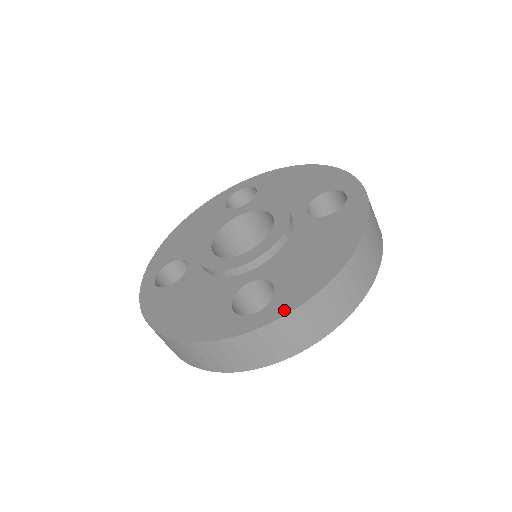
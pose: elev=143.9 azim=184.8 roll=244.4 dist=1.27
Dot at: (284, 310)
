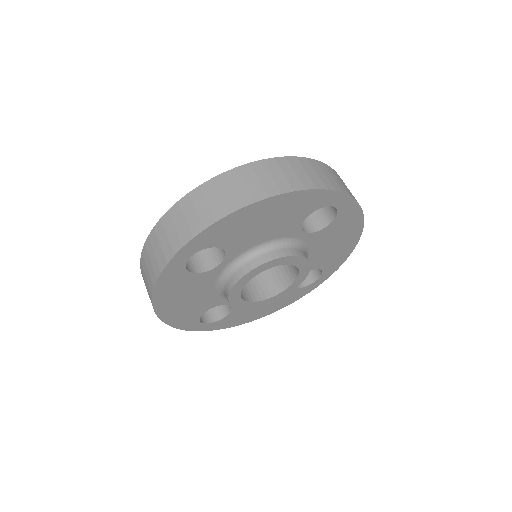
Dot at: occluded
